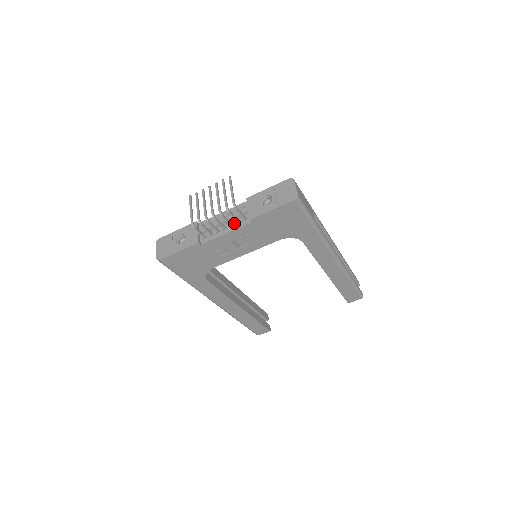
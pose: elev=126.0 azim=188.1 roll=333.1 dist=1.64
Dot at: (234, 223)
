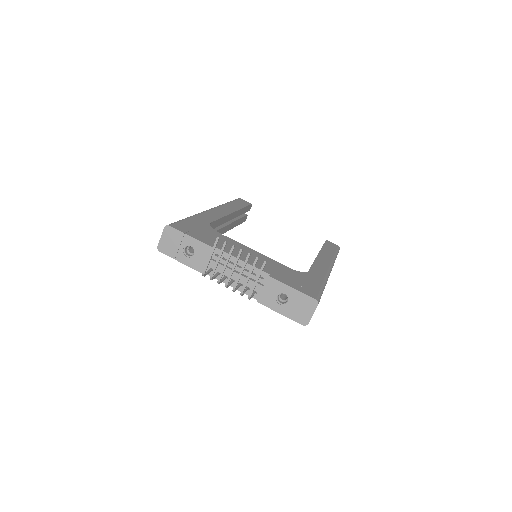
Dot at: occluded
